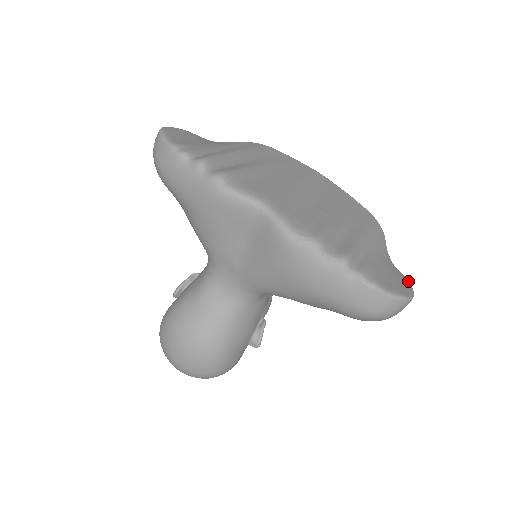
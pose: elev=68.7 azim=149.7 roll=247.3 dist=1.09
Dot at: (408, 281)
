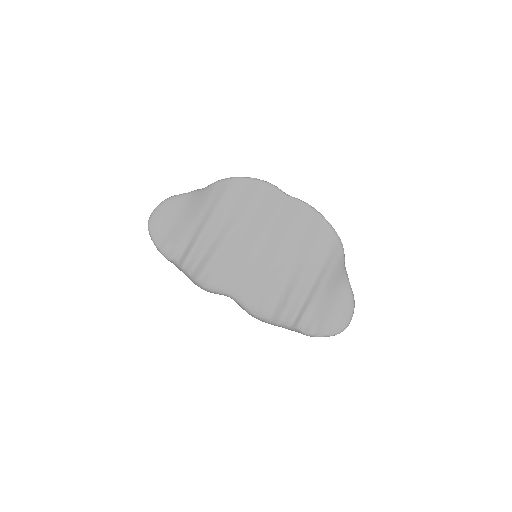
Dot at: (352, 304)
